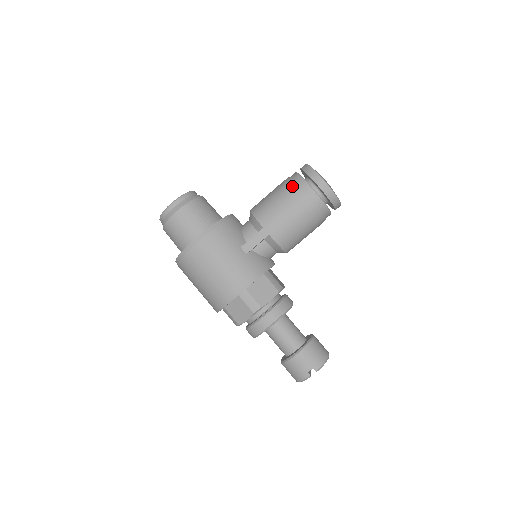
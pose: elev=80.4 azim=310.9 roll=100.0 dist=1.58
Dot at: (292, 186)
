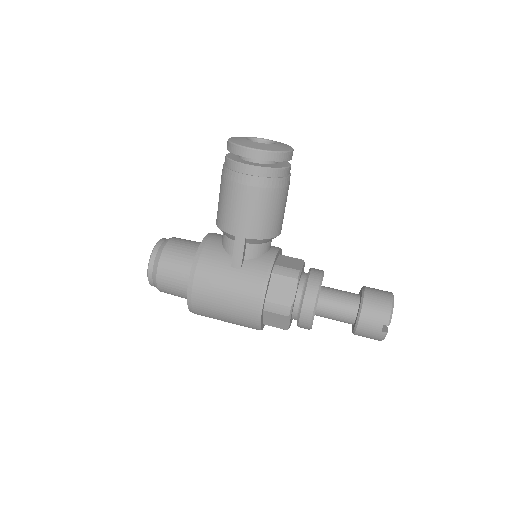
Dot at: (229, 177)
